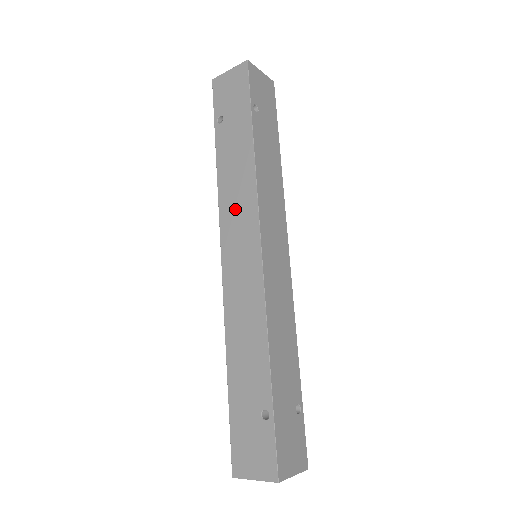
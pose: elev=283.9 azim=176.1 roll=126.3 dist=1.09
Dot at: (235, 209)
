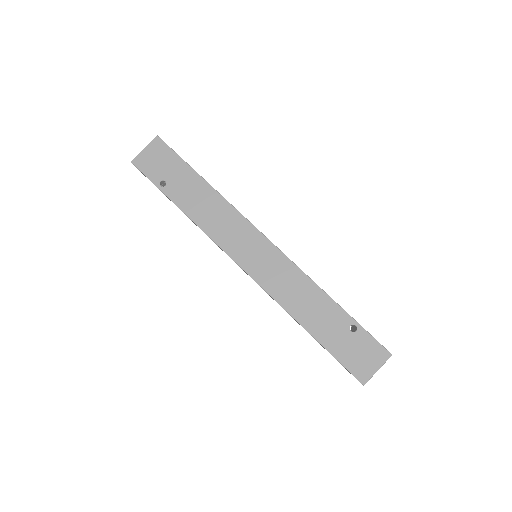
Dot at: (227, 231)
